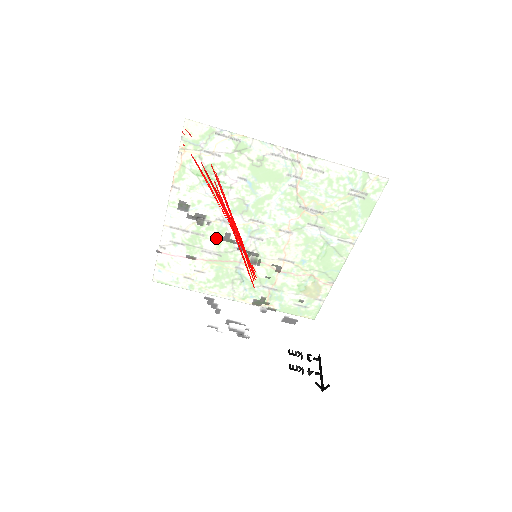
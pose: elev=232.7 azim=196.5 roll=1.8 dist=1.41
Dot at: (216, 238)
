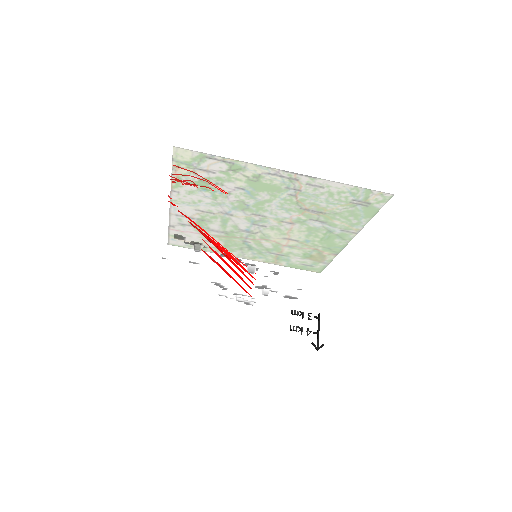
Dot at: (214, 255)
